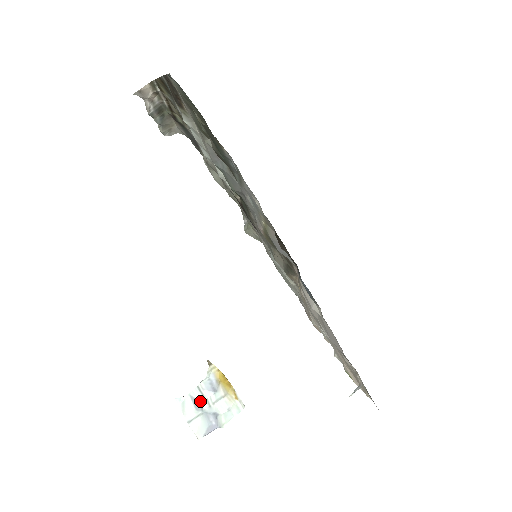
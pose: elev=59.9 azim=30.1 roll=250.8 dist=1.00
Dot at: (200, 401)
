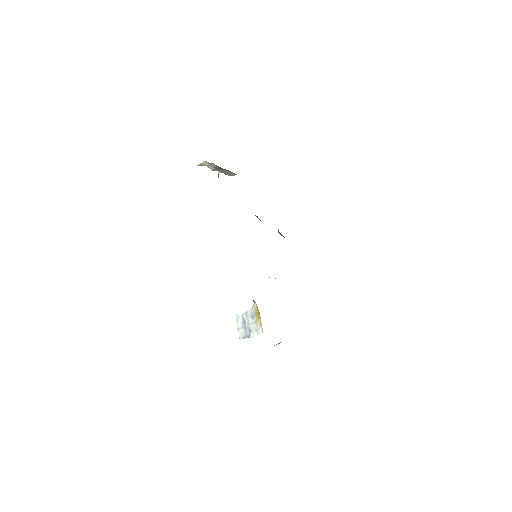
Dot at: (245, 320)
